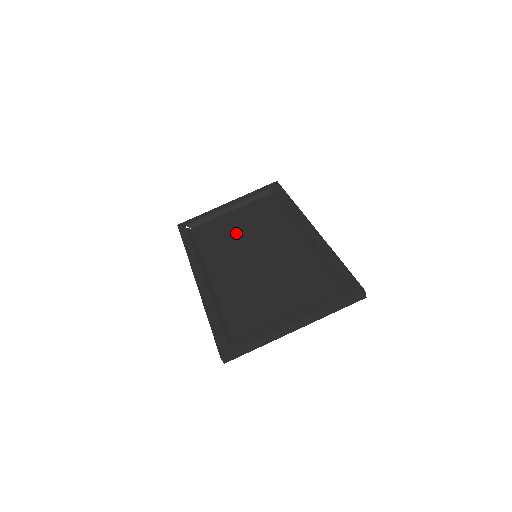
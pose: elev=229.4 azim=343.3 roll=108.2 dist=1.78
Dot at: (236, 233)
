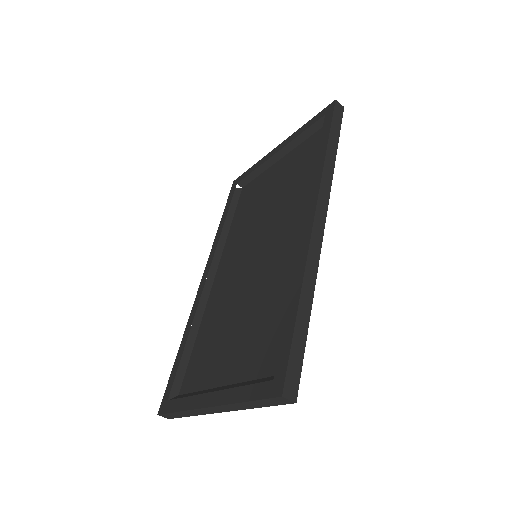
Dot at: (261, 206)
